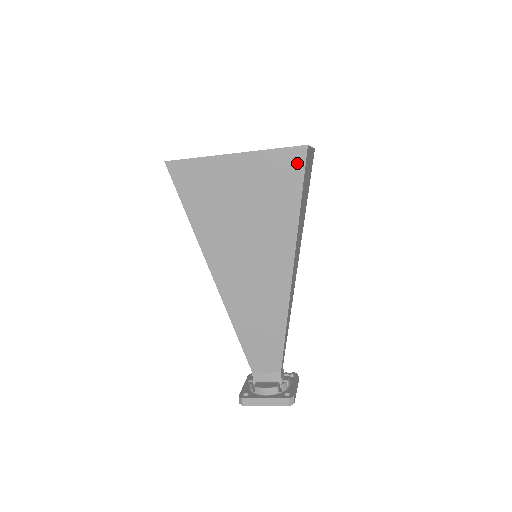
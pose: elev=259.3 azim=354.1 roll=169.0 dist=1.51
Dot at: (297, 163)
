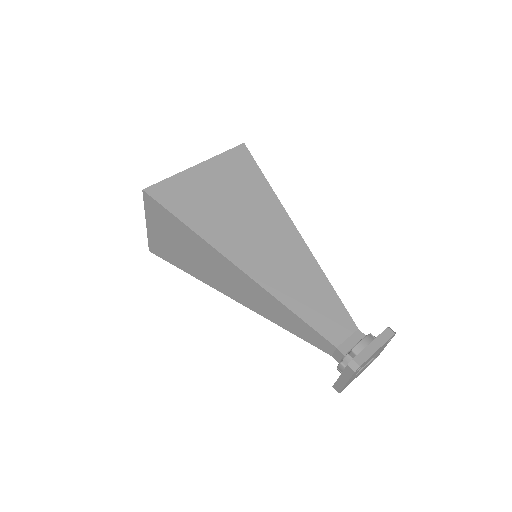
Dot at: (245, 155)
